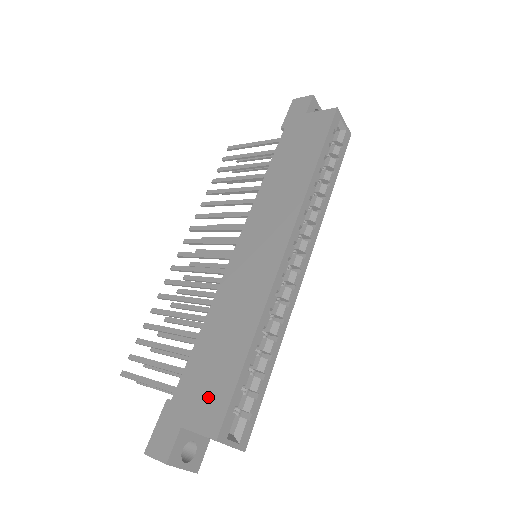
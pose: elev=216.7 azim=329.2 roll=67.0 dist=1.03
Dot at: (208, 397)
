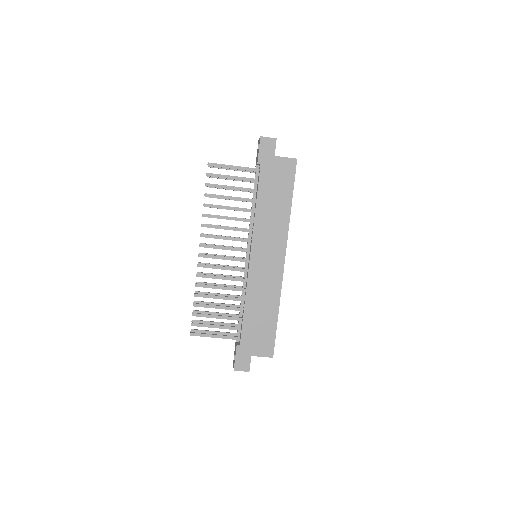
Dot at: (262, 341)
